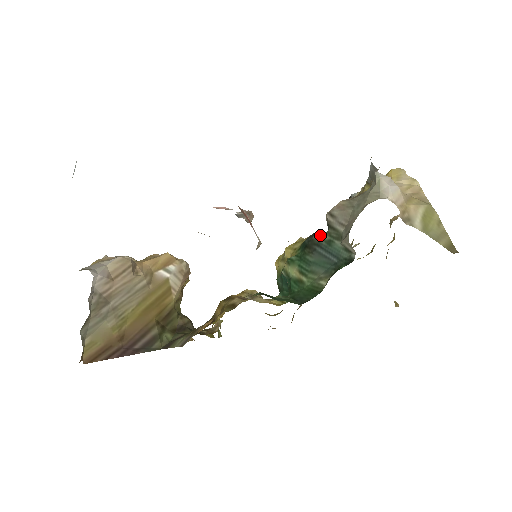
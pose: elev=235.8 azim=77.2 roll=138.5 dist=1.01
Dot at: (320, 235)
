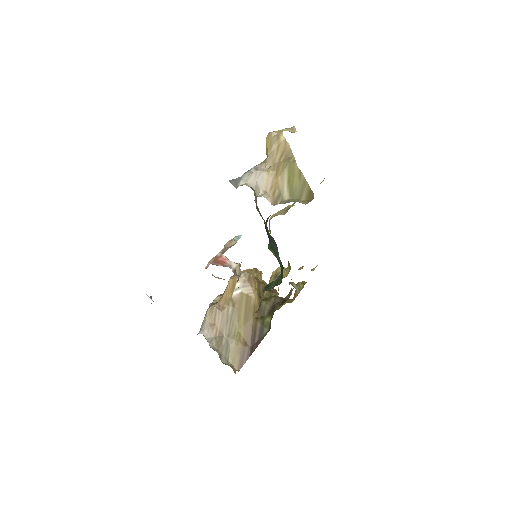
Dot at: occluded
